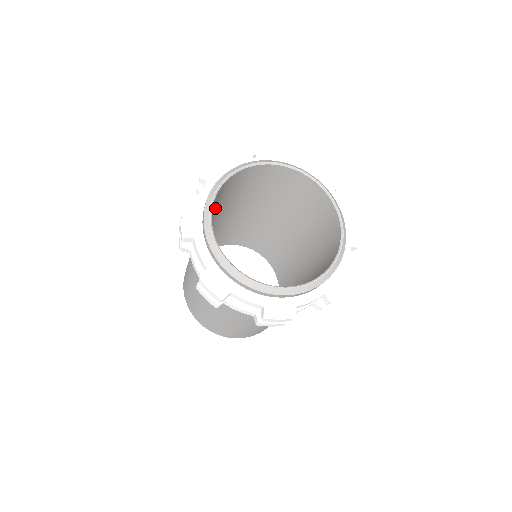
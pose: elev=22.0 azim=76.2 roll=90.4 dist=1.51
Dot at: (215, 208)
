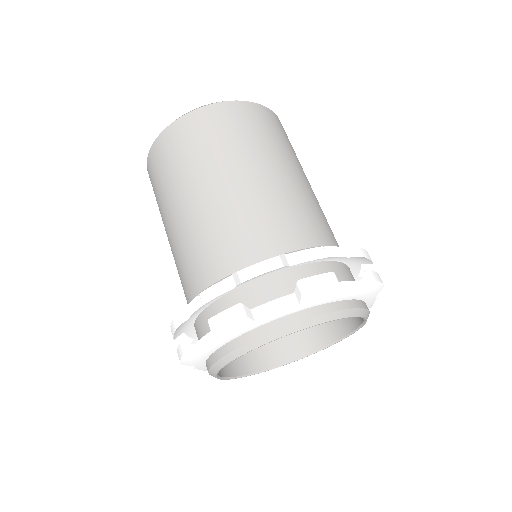
Dot at: occluded
